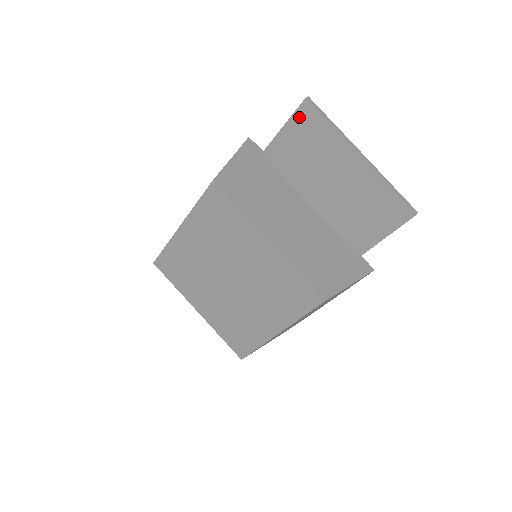
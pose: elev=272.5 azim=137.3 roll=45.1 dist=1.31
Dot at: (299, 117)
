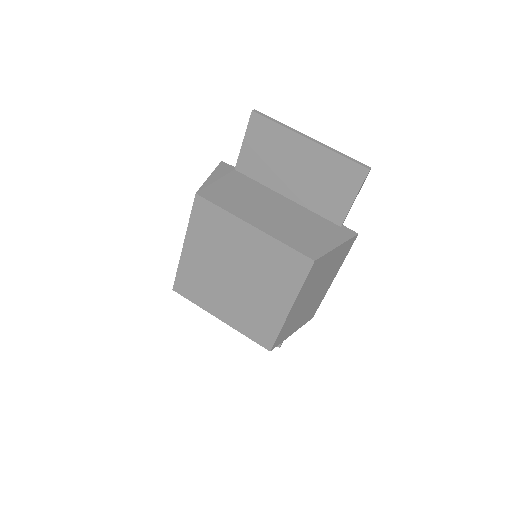
Dot at: (252, 128)
